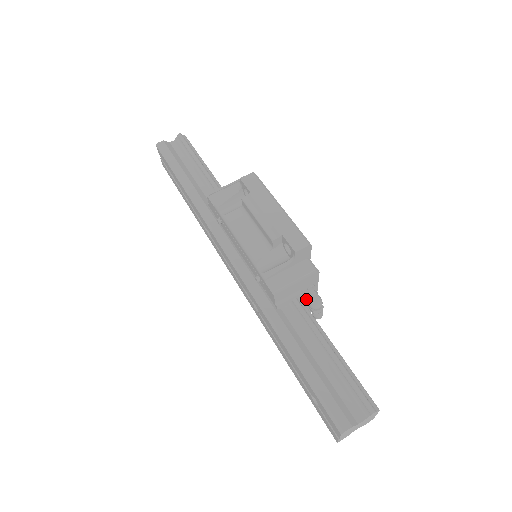
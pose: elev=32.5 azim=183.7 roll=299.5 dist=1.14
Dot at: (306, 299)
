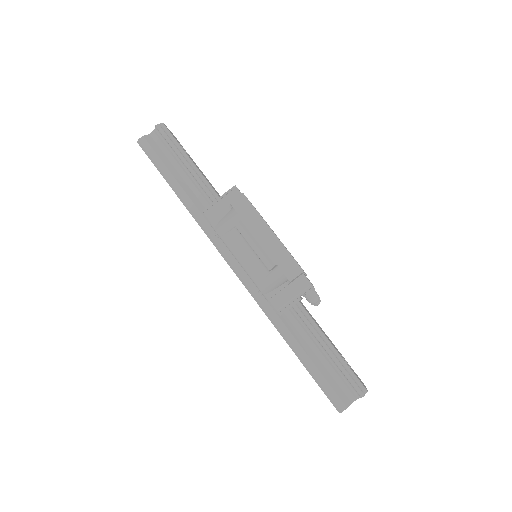
Dot at: occluded
